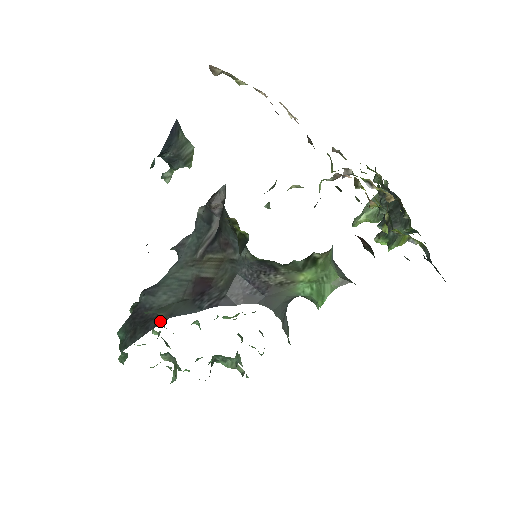
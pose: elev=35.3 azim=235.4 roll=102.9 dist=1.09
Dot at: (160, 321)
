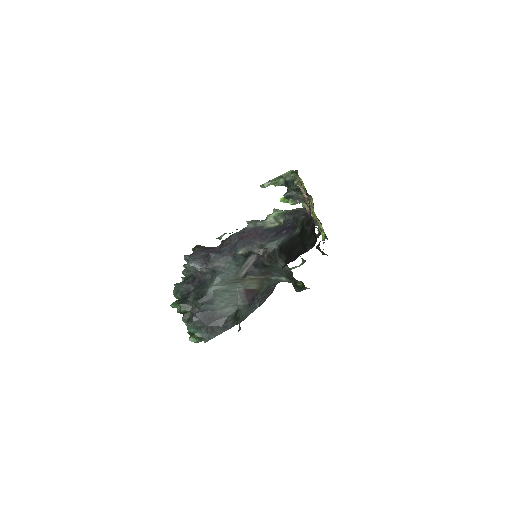
Dot at: occluded
